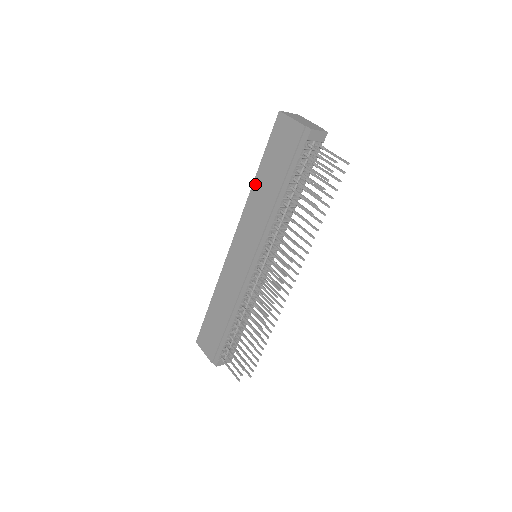
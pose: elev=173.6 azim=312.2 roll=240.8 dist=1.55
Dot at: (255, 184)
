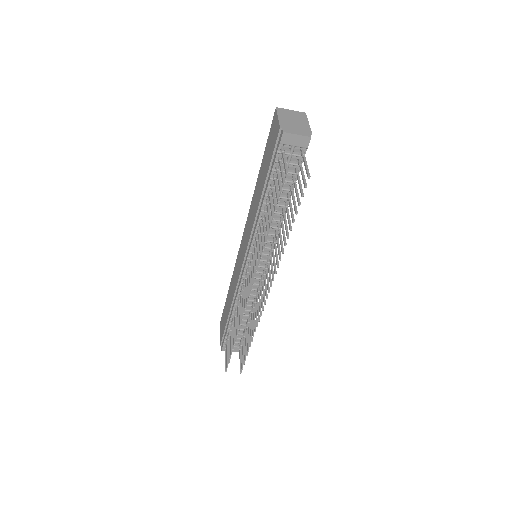
Dot at: (257, 182)
